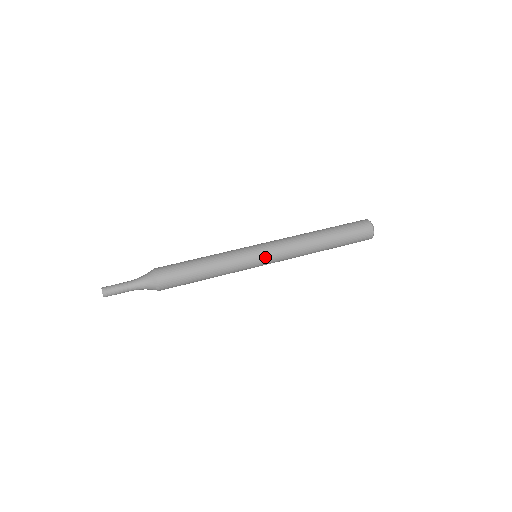
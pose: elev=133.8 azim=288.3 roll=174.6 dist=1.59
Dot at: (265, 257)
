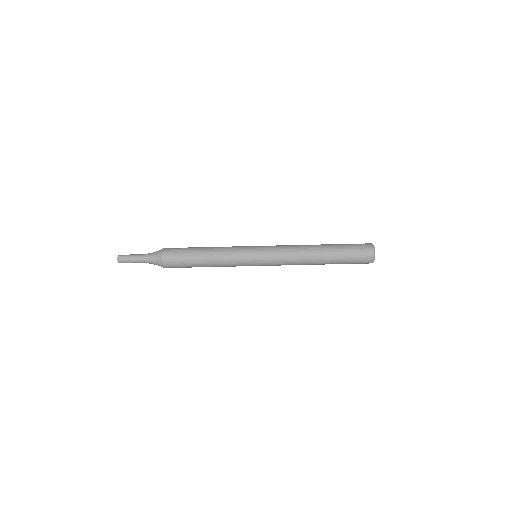
Dot at: (262, 263)
